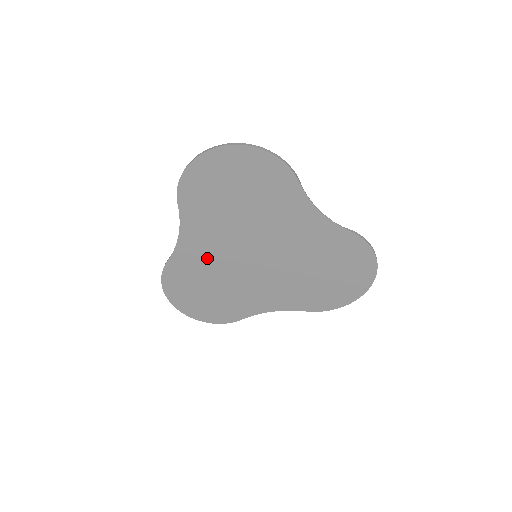
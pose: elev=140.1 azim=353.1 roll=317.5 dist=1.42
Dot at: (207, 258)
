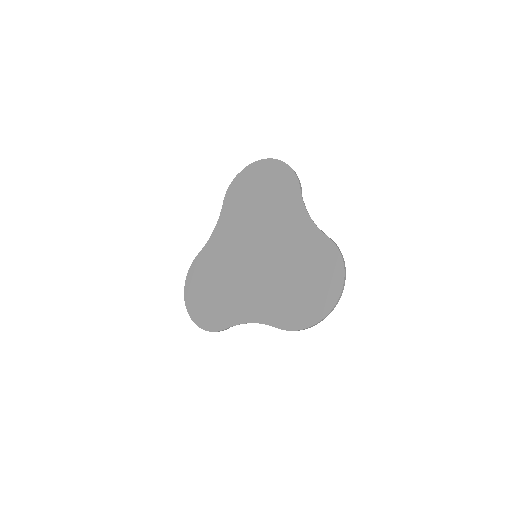
Dot at: (224, 253)
